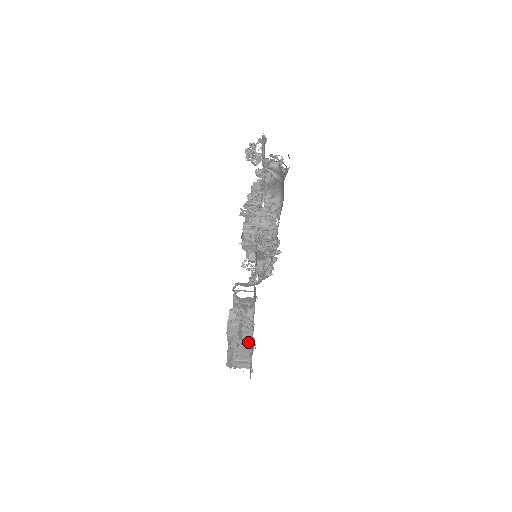
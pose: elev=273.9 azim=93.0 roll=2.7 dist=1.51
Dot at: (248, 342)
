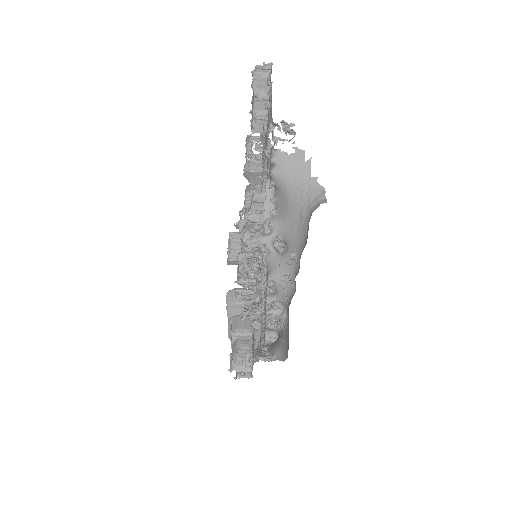
Dot at: (246, 377)
